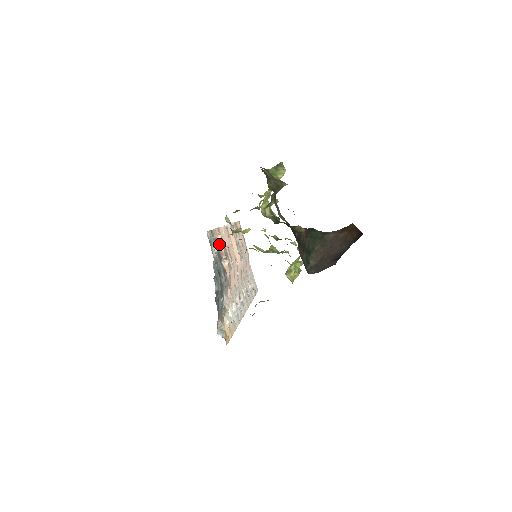
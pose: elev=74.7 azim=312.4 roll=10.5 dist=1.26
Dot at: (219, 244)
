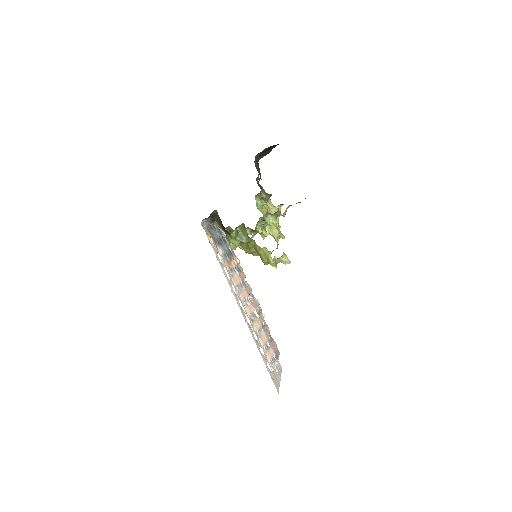
Dot at: (236, 259)
